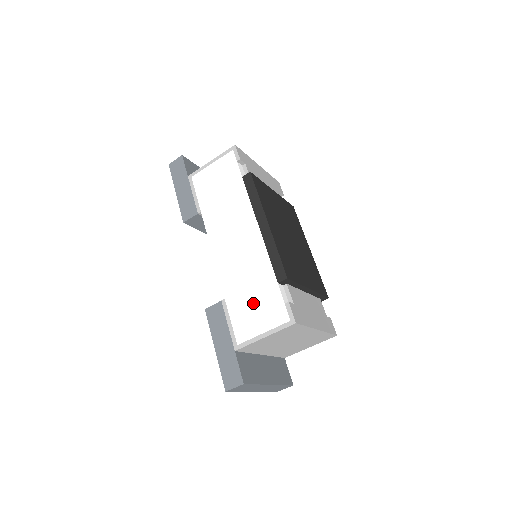
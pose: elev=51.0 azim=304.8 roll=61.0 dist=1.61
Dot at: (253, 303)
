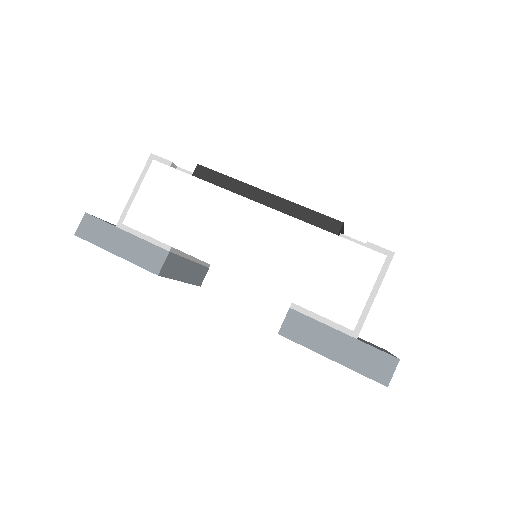
Dot at: (330, 277)
